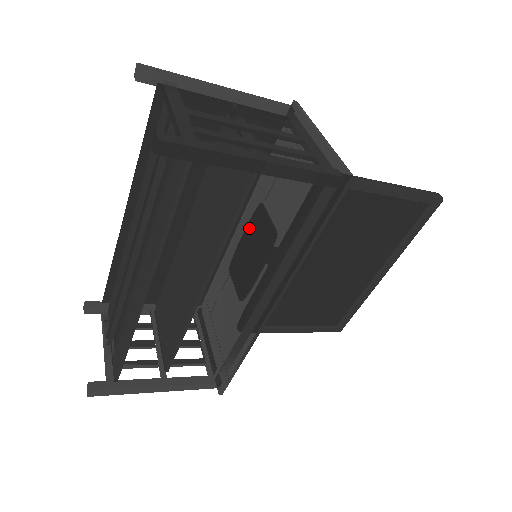
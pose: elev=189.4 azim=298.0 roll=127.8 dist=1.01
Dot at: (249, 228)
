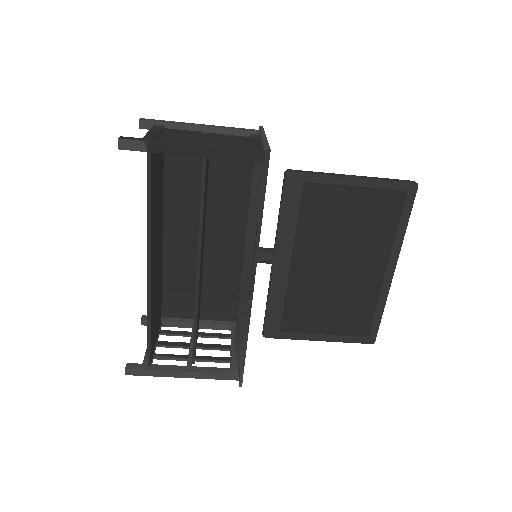
Dot at: occluded
